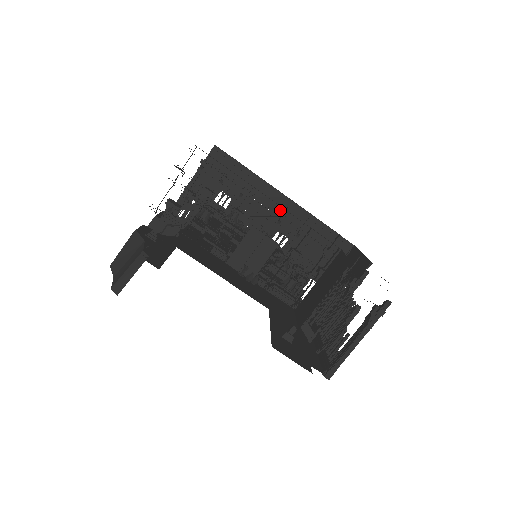
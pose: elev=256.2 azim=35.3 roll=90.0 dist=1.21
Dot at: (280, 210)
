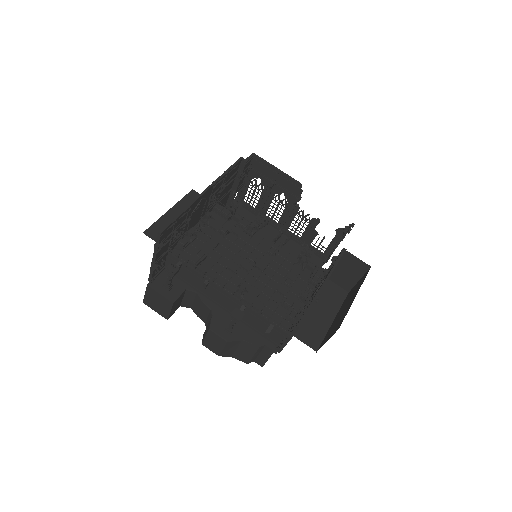
Dot at: (209, 195)
